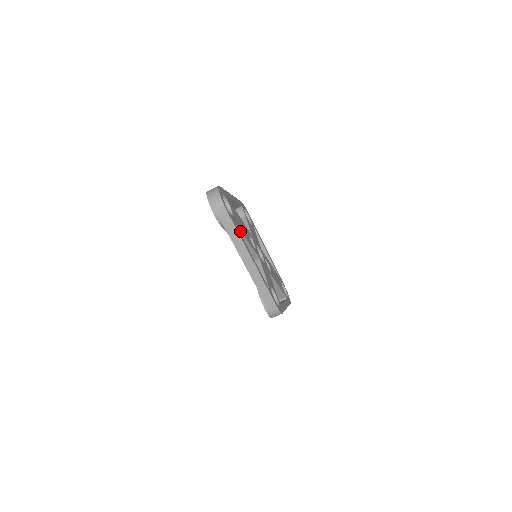
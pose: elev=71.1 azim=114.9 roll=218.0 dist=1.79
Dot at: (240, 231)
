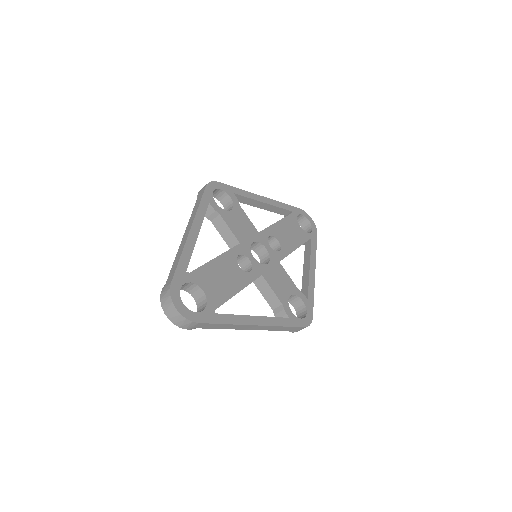
Dot at: occluded
